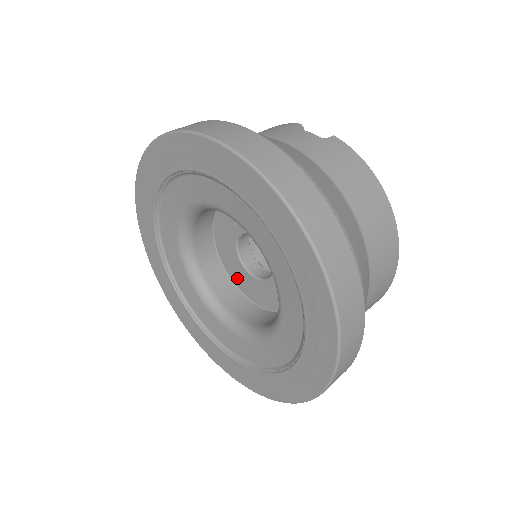
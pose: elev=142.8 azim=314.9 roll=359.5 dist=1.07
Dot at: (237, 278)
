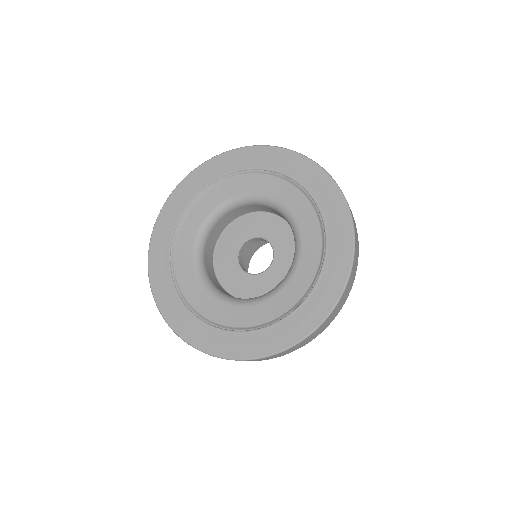
Dot at: (224, 273)
